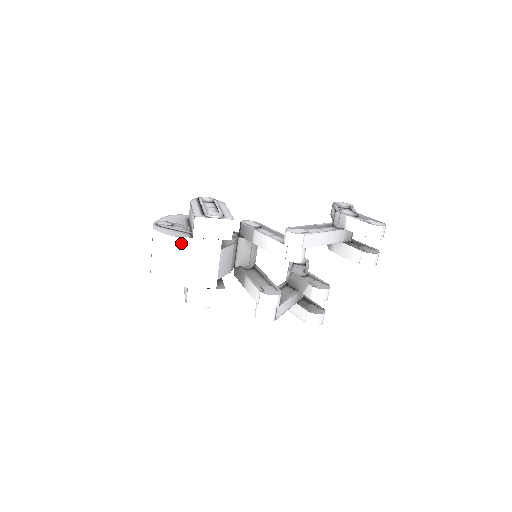
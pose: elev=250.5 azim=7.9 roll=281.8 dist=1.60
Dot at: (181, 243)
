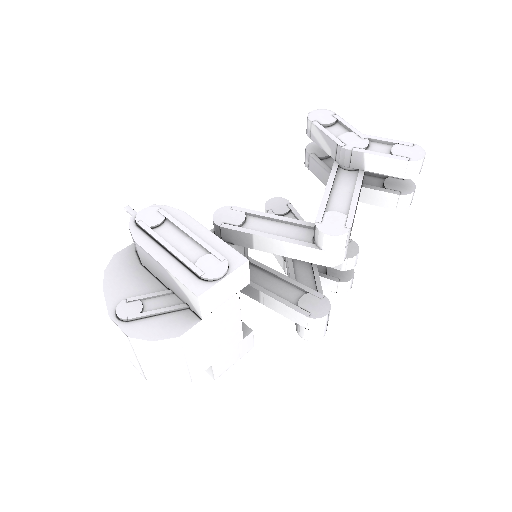
Dot at: (189, 336)
